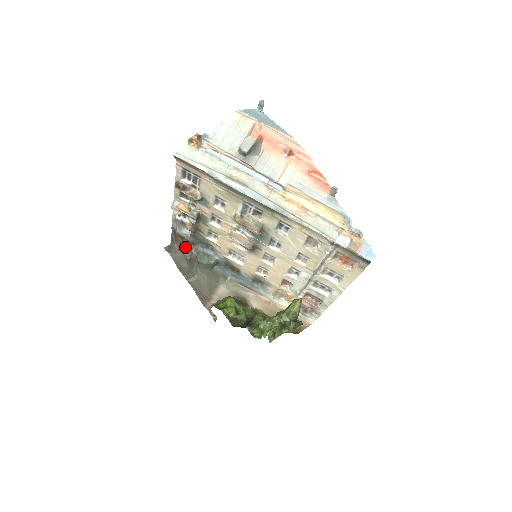
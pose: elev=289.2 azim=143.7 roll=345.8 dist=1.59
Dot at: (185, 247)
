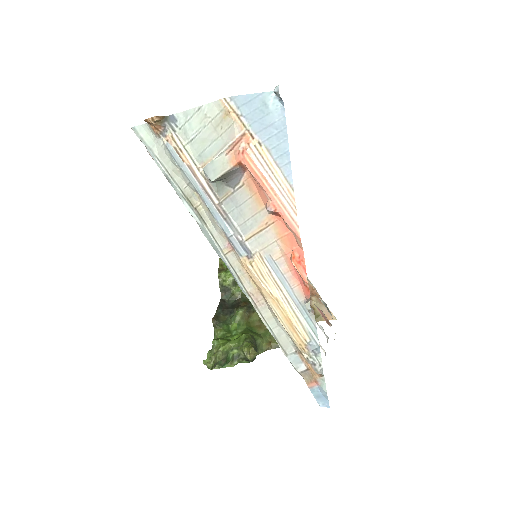
Dot at: occluded
